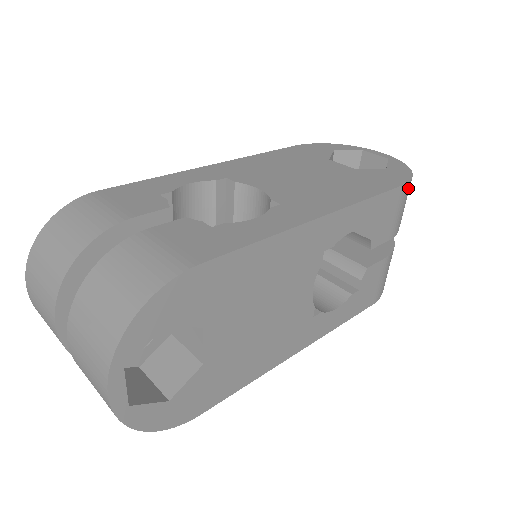
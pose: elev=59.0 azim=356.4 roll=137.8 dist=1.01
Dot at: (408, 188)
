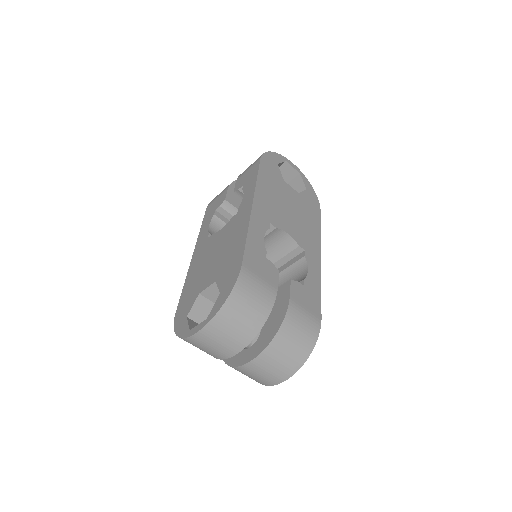
Dot at: occluded
